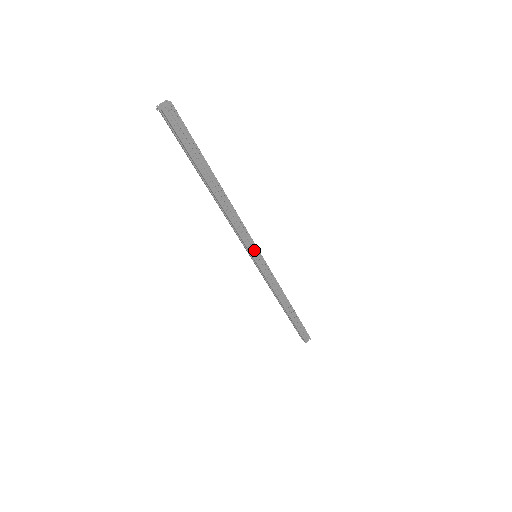
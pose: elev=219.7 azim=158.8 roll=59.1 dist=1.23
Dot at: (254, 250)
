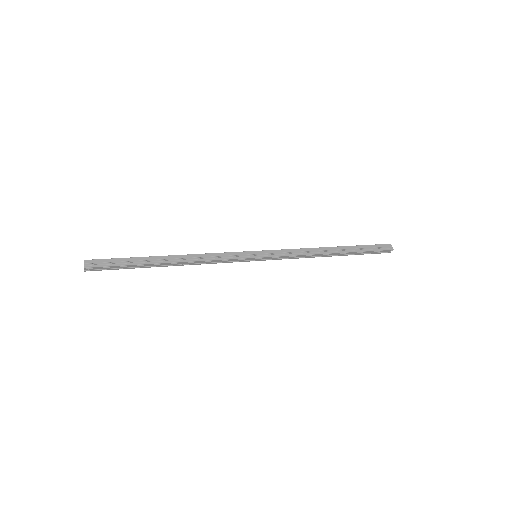
Dot at: (246, 260)
